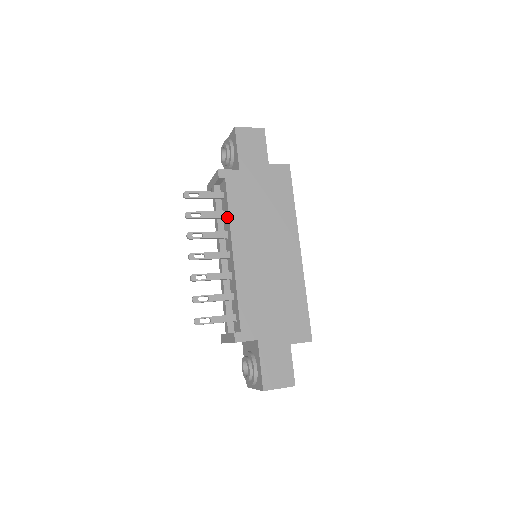
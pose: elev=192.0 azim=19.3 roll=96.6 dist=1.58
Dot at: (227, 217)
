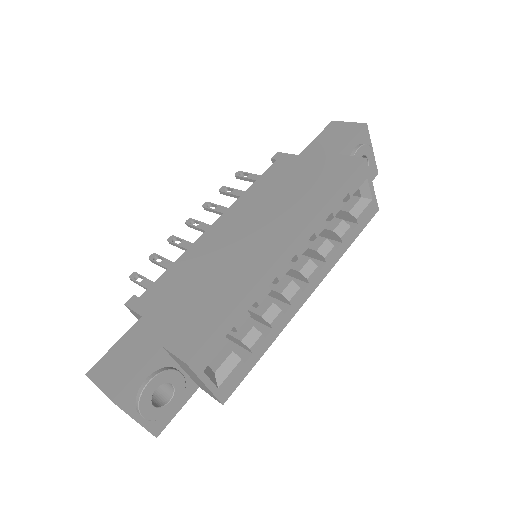
Dot at: occluded
